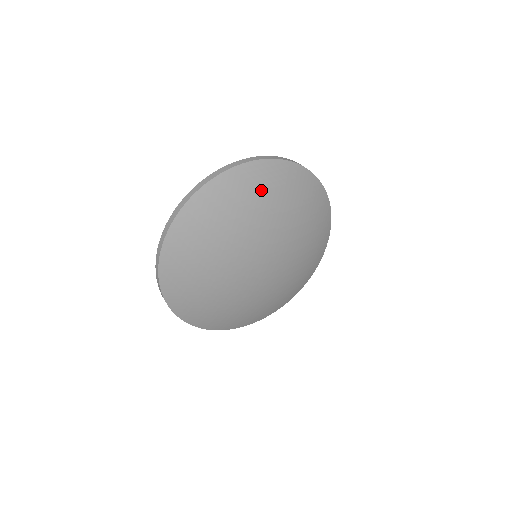
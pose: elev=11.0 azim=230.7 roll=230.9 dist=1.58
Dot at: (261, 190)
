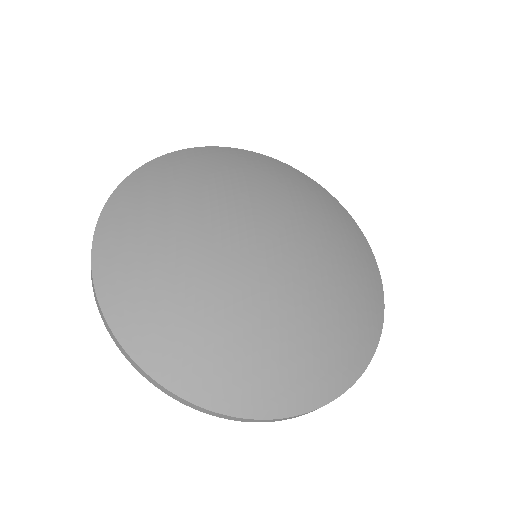
Dot at: (206, 166)
